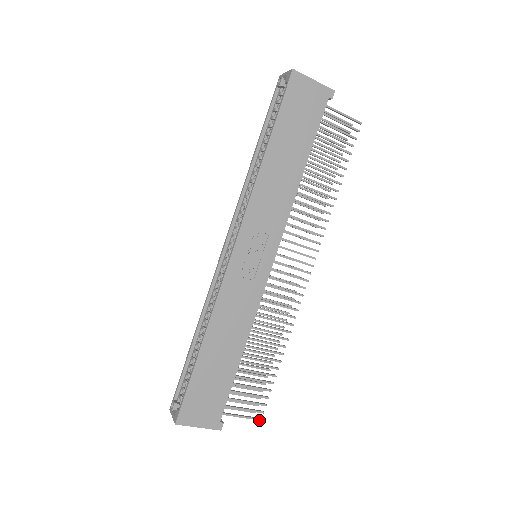
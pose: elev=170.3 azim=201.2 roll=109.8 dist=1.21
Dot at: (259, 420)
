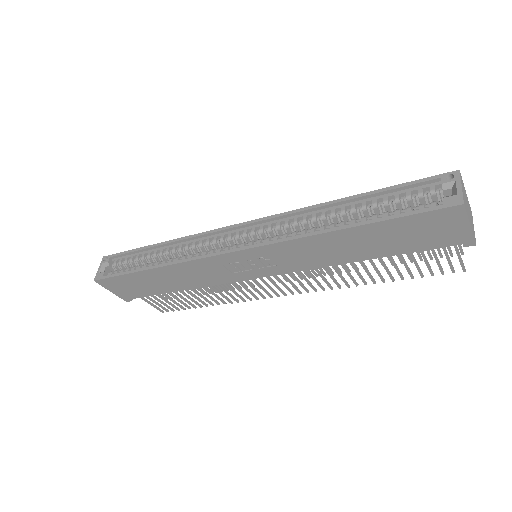
Dot at: occluded
